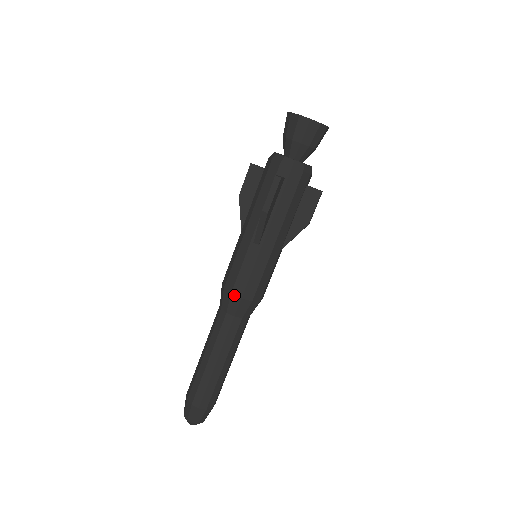
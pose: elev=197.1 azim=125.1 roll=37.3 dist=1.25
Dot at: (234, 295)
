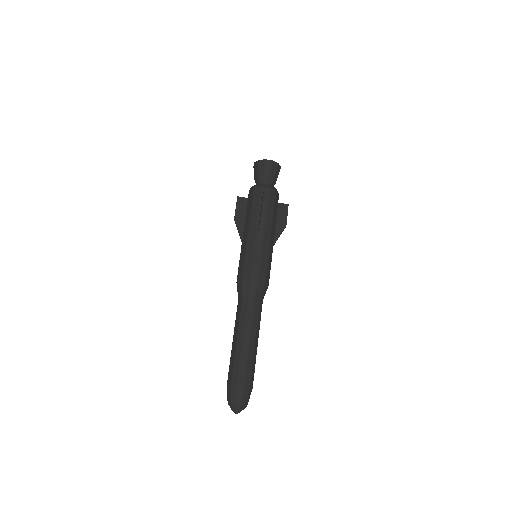
Dot at: (252, 280)
